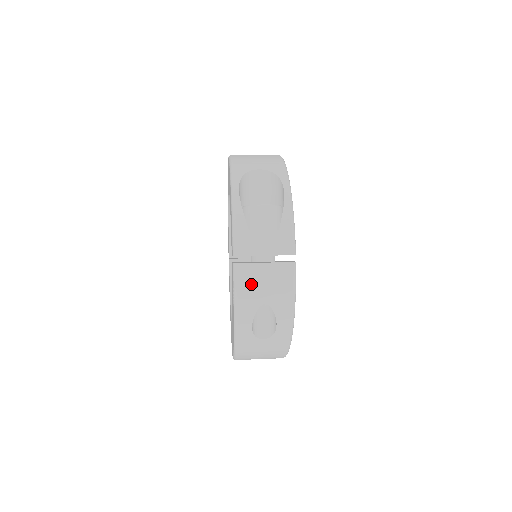
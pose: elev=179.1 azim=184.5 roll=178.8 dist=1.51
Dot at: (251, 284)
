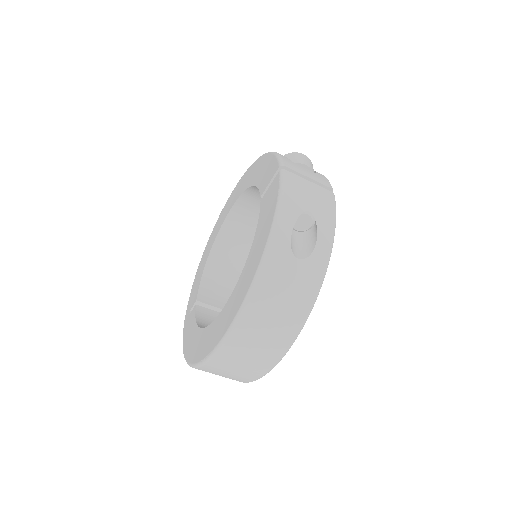
Dot at: (297, 188)
